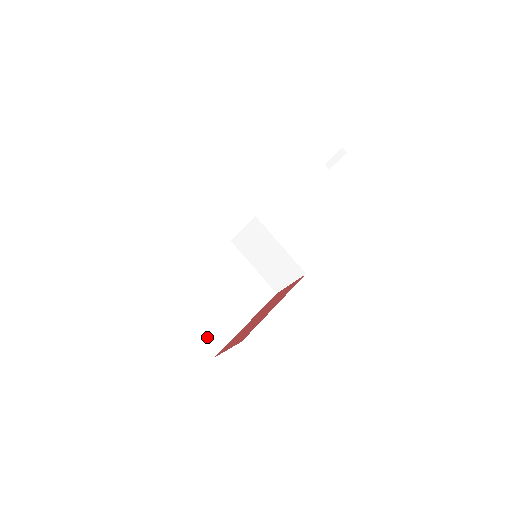
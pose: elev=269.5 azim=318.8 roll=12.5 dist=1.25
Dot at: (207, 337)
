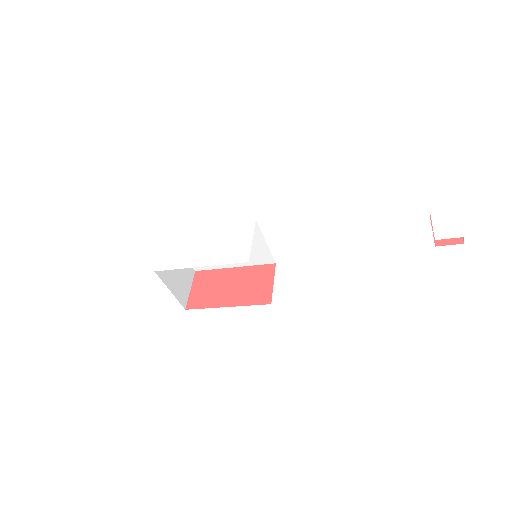
Dot at: occluded
